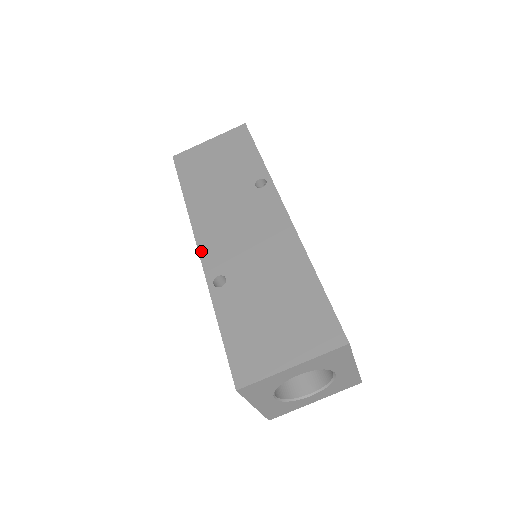
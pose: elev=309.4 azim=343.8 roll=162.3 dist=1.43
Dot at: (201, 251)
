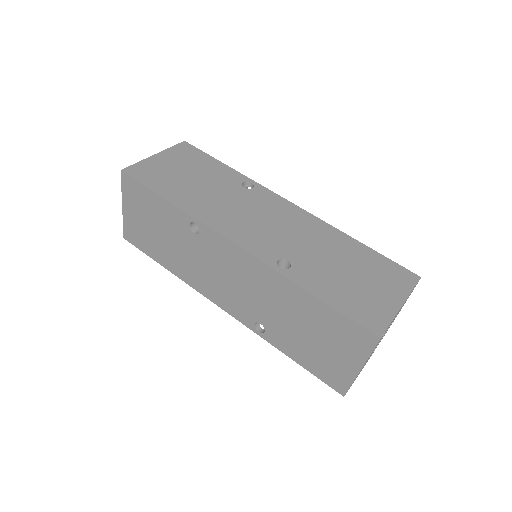
Dot at: (241, 245)
